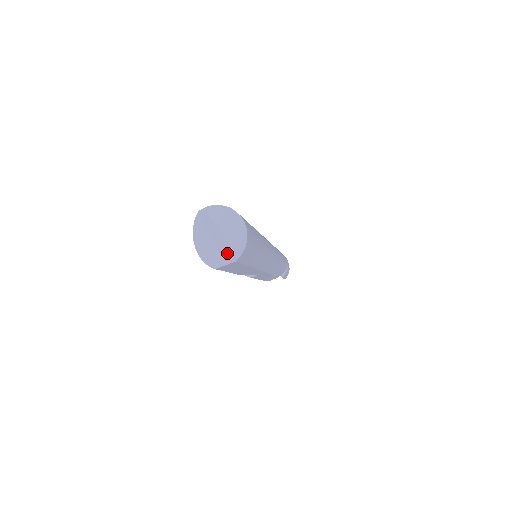
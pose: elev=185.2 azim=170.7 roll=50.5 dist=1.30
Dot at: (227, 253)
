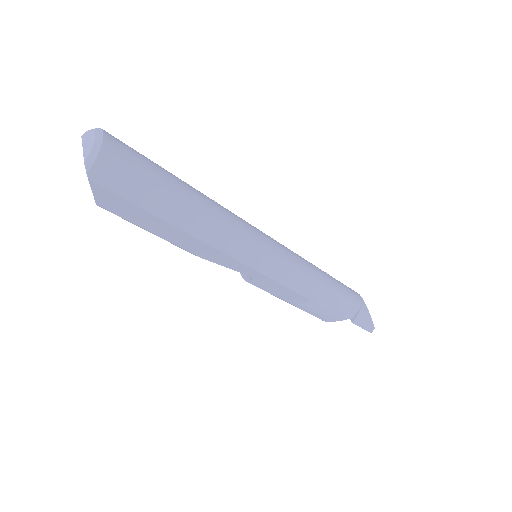
Dot at: occluded
